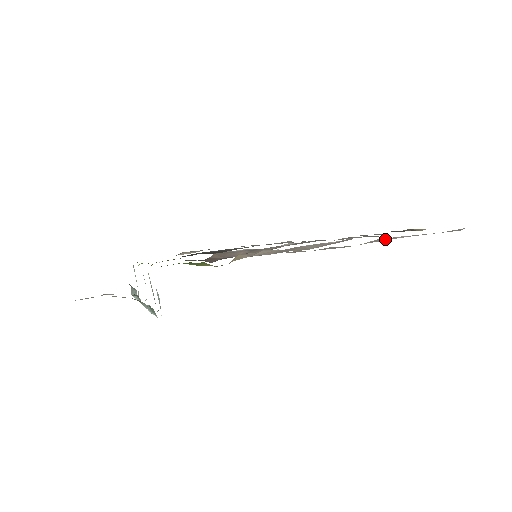
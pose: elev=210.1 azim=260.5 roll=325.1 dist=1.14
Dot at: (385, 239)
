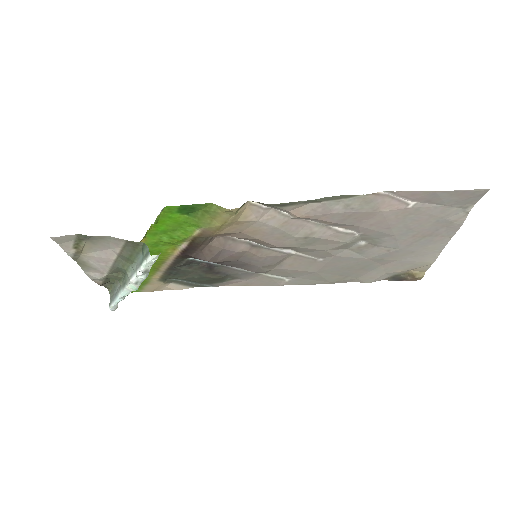
Dot at: (394, 204)
